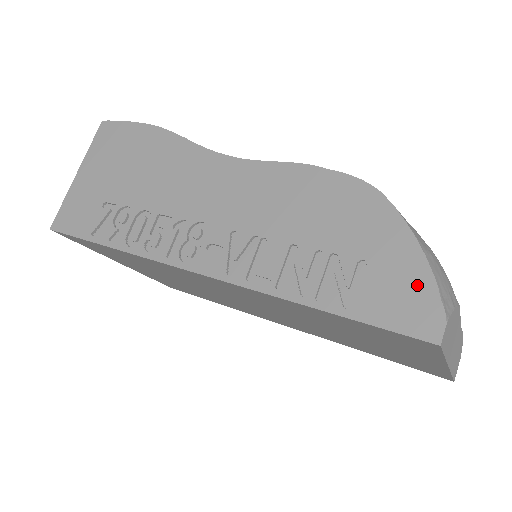
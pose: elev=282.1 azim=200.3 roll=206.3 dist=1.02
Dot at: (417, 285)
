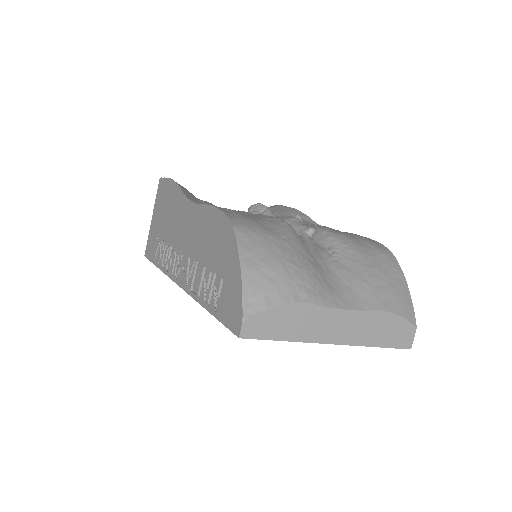
Dot at: (236, 296)
